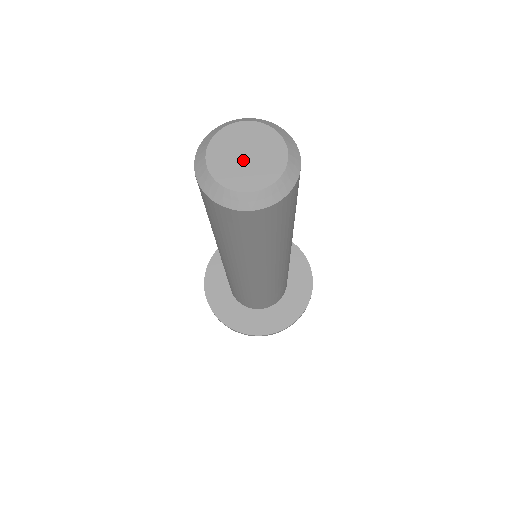
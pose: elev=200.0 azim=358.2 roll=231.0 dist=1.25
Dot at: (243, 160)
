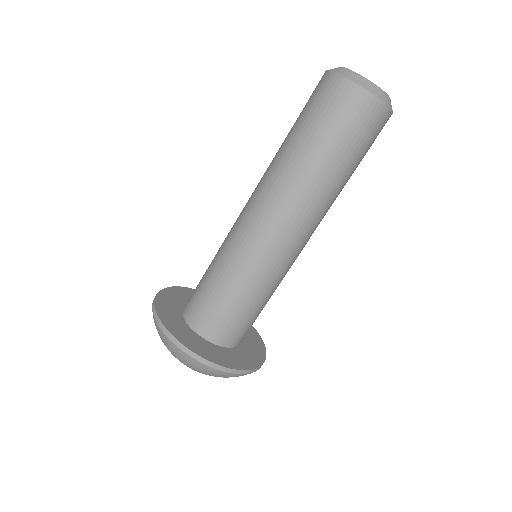
Dot at: occluded
